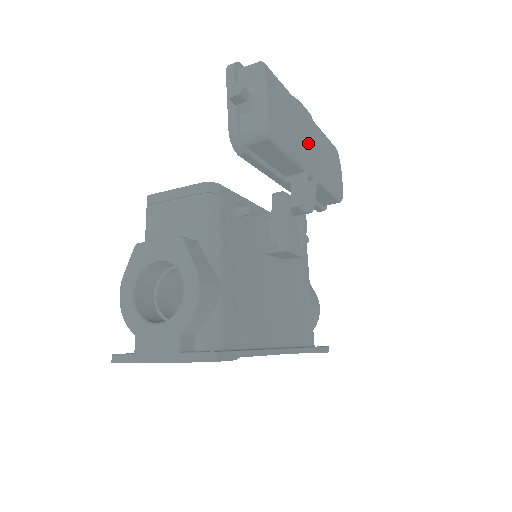
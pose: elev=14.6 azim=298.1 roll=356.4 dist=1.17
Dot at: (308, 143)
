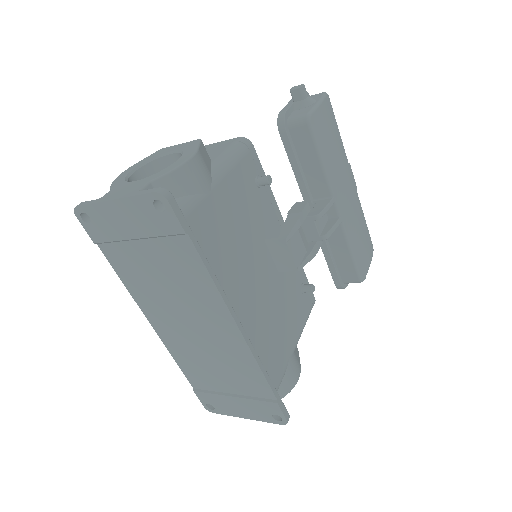
Dot at: (344, 186)
